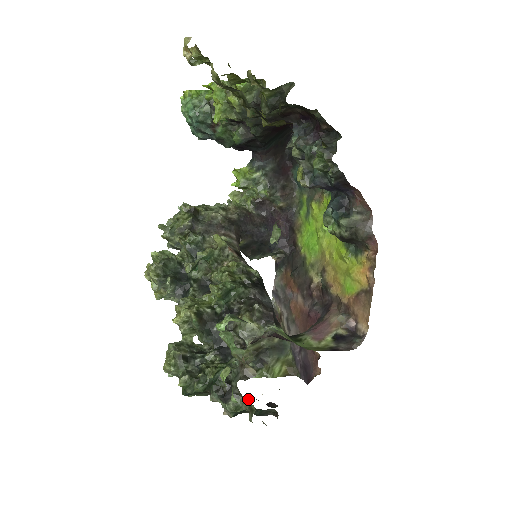
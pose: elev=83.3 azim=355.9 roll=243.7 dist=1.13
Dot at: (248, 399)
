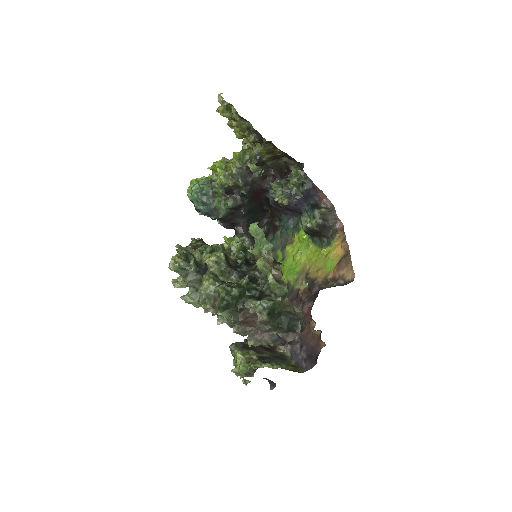
Dot at: (272, 336)
